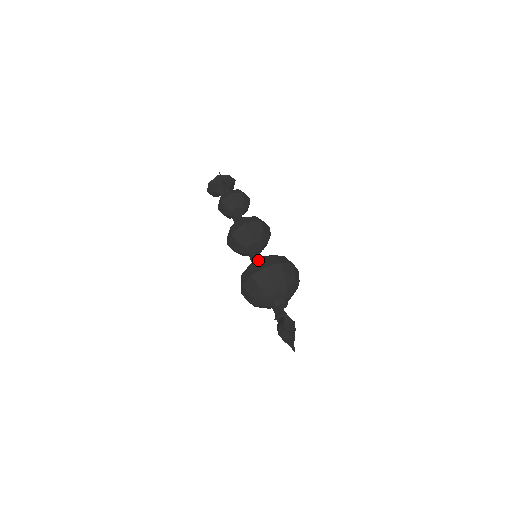
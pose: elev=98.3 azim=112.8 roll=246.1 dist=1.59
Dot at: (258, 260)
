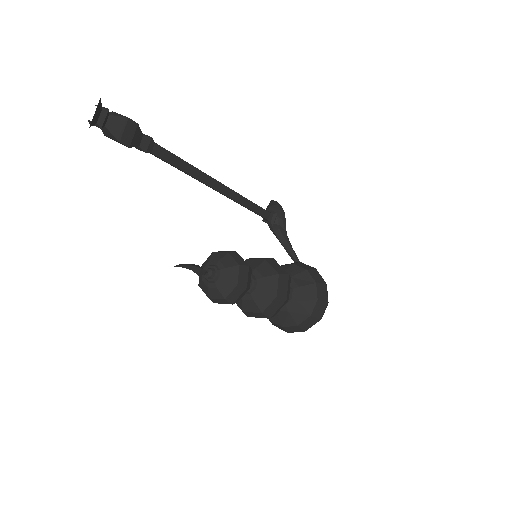
Dot at: (294, 327)
